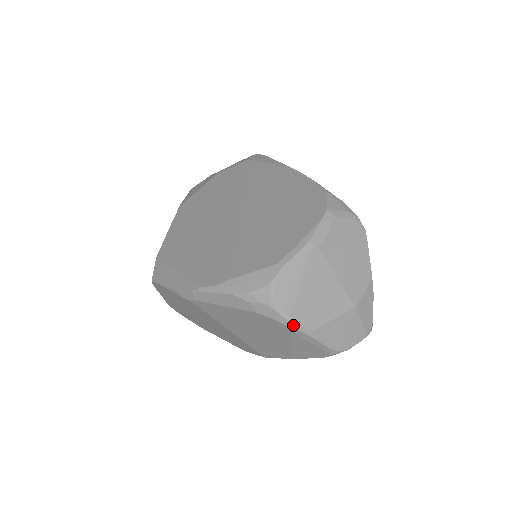
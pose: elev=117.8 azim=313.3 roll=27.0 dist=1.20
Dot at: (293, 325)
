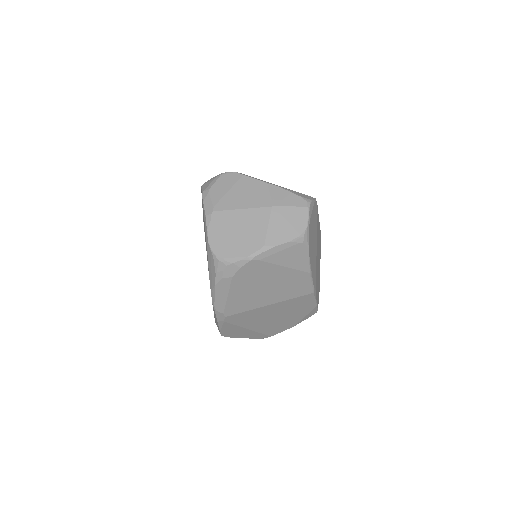
Dot at: (250, 257)
